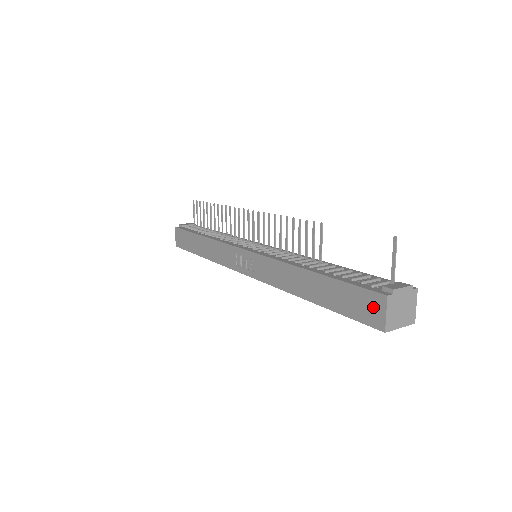
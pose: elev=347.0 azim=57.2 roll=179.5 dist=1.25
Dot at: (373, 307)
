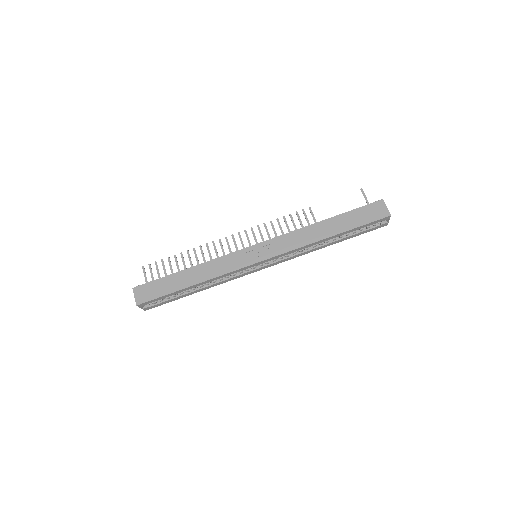
Dot at: (378, 209)
